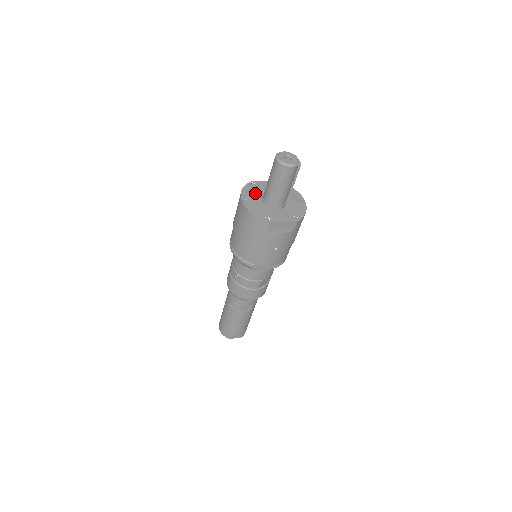
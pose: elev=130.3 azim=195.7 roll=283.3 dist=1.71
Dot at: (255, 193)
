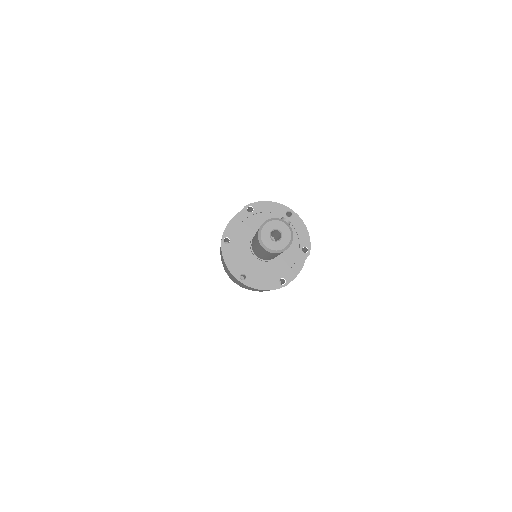
Dot at: (240, 253)
